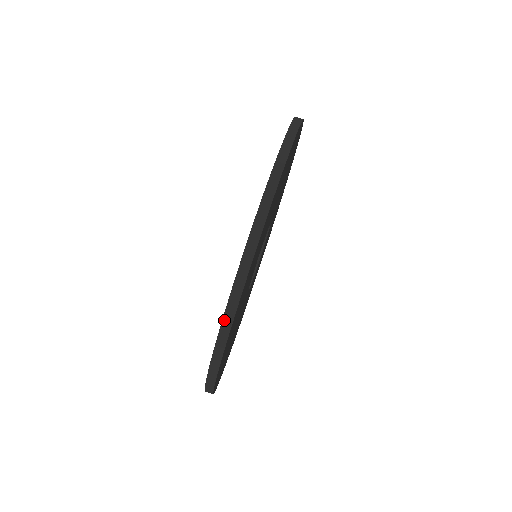
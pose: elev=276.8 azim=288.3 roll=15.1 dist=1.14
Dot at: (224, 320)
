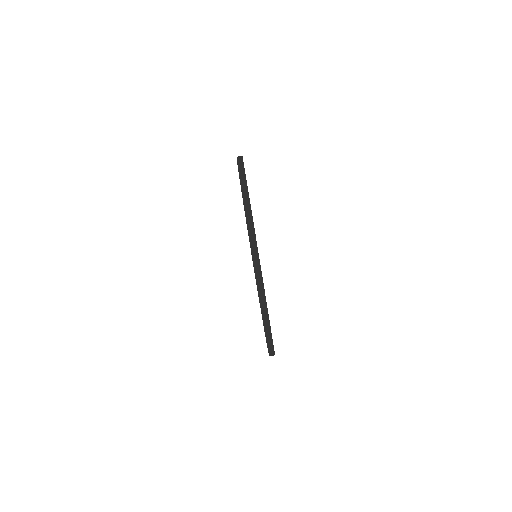
Dot at: (266, 333)
